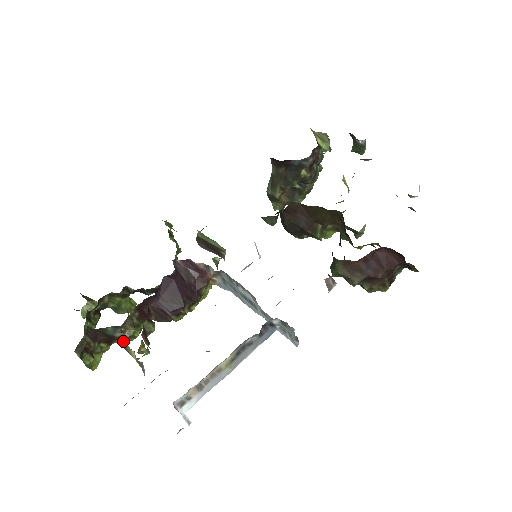
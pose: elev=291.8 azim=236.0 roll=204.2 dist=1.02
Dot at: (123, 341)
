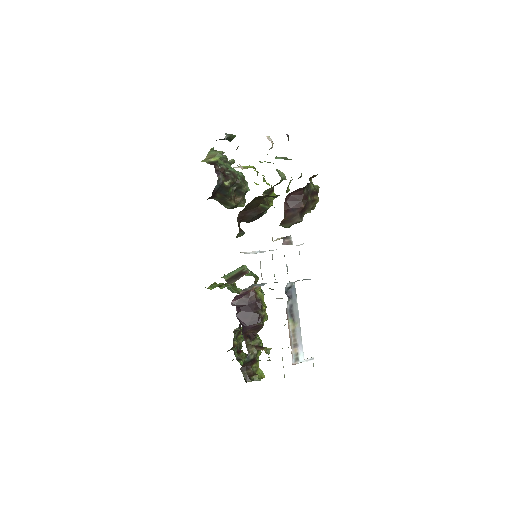
Dot at: (260, 352)
